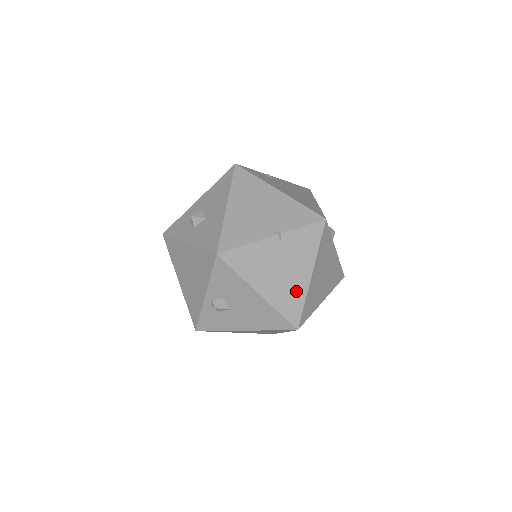
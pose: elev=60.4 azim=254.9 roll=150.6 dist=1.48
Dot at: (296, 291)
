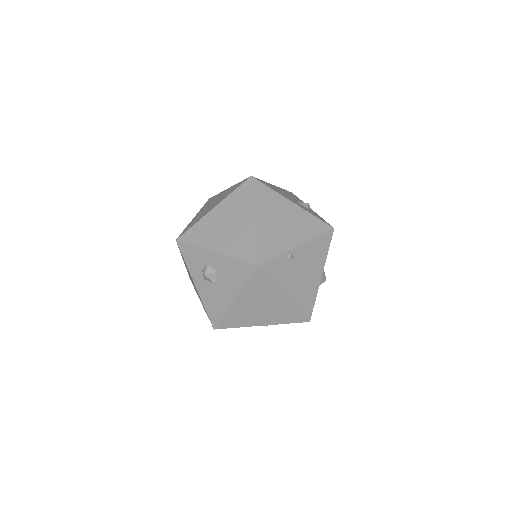
Dot at: occluded
